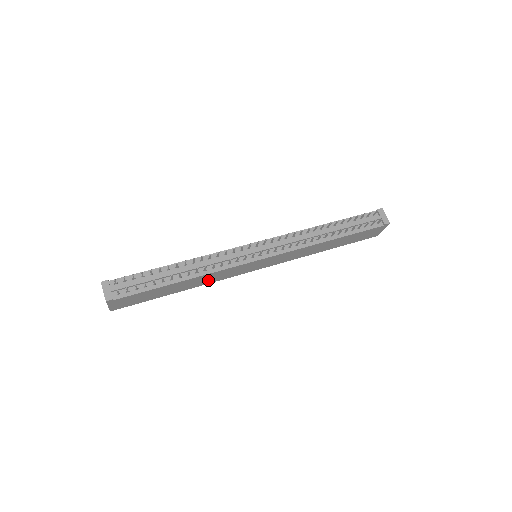
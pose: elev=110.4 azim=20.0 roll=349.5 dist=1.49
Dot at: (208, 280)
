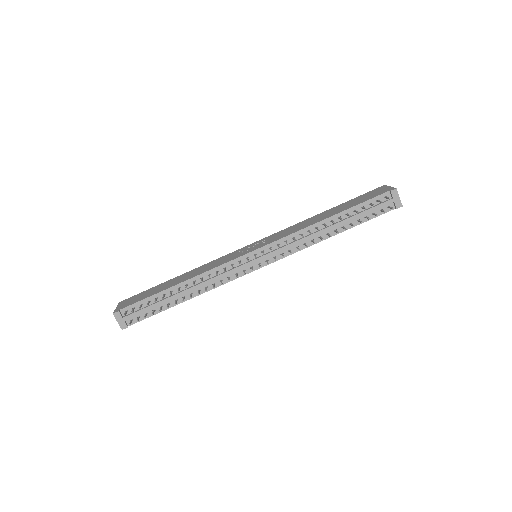
Dot at: occluded
